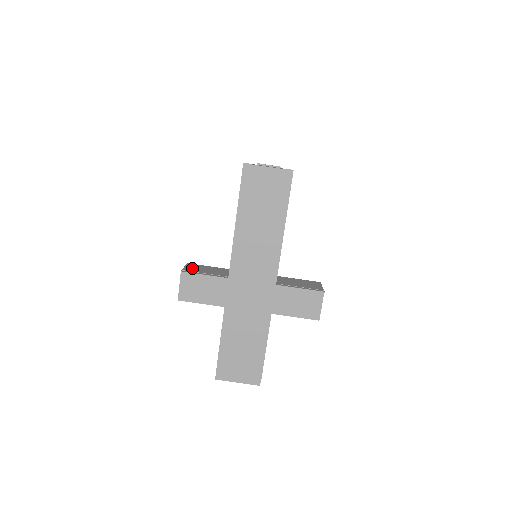
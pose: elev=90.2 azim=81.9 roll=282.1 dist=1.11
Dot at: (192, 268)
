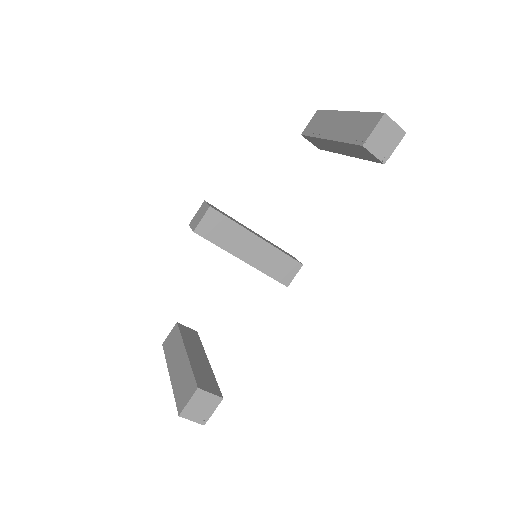
Dot at: (207, 224)
